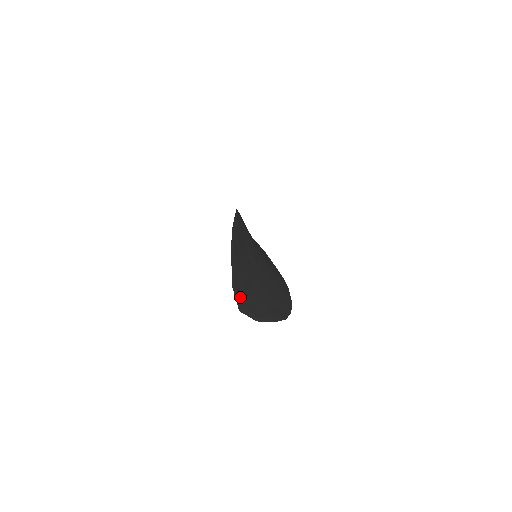
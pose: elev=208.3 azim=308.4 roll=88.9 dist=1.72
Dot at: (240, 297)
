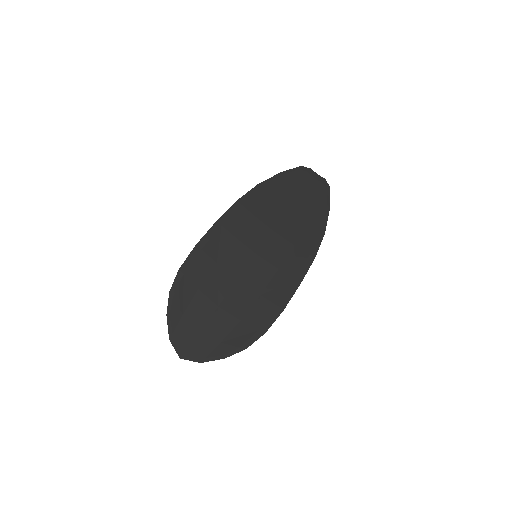
Dot at: (182, 344)
